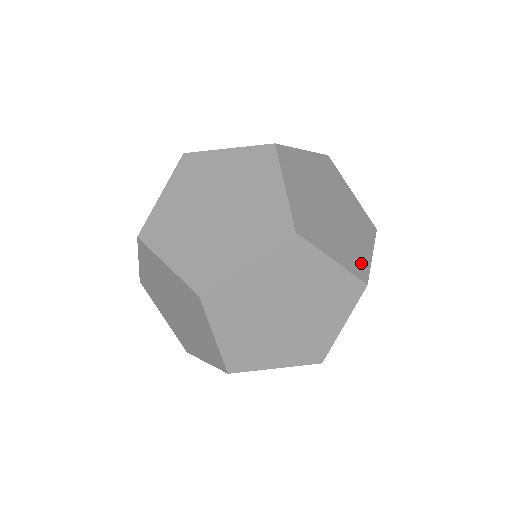
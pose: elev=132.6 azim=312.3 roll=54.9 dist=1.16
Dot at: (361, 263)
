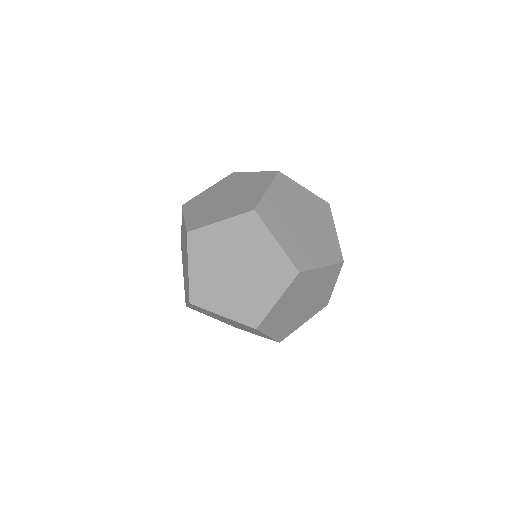
Dot at: occluded
